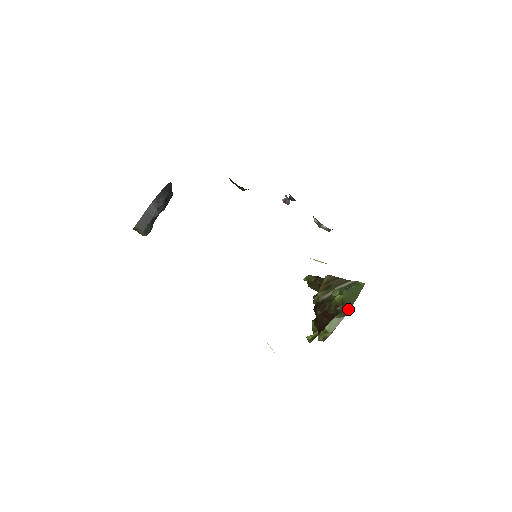
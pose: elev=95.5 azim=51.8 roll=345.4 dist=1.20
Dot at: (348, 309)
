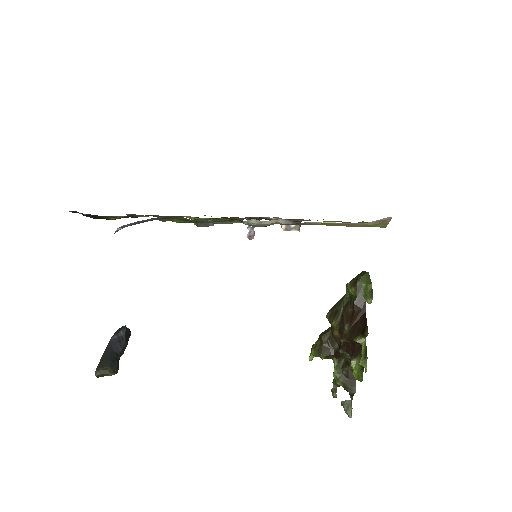
Dot at: (365, 273)
